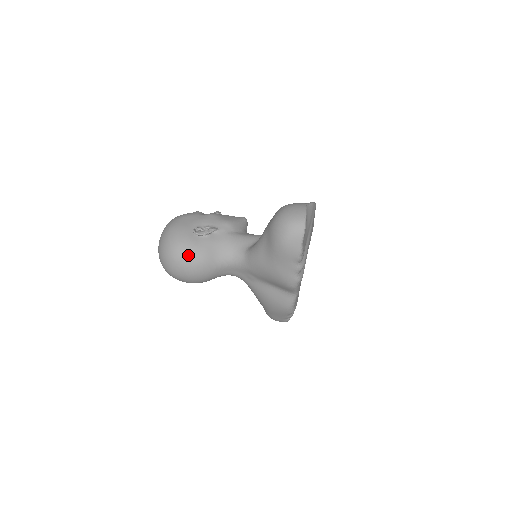
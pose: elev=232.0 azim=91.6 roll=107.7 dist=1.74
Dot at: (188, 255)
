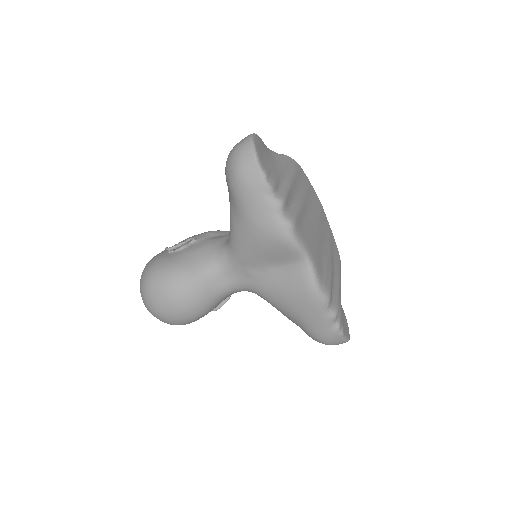
Dot at: (162, 273)
